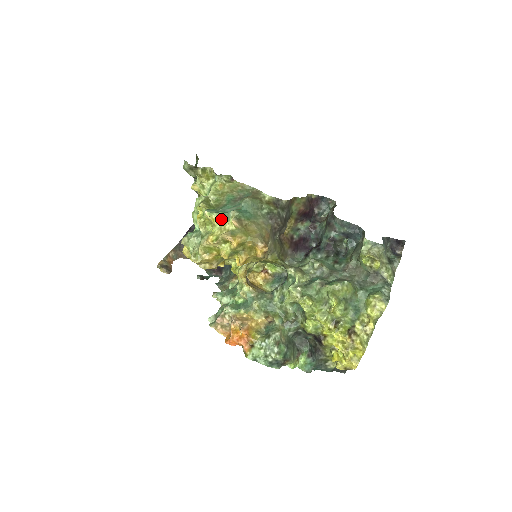
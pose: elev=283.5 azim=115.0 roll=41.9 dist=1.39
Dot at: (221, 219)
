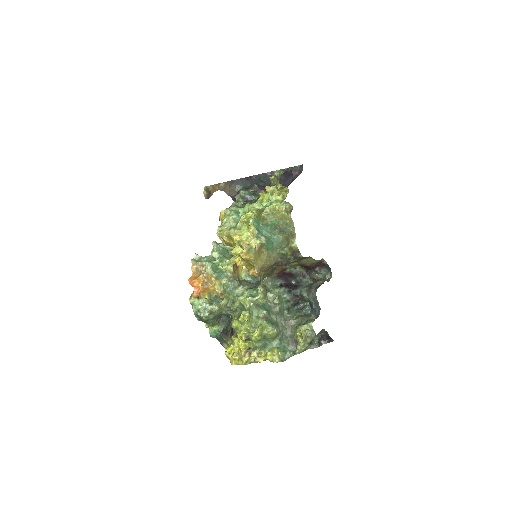
Dot at: (254, 234)
